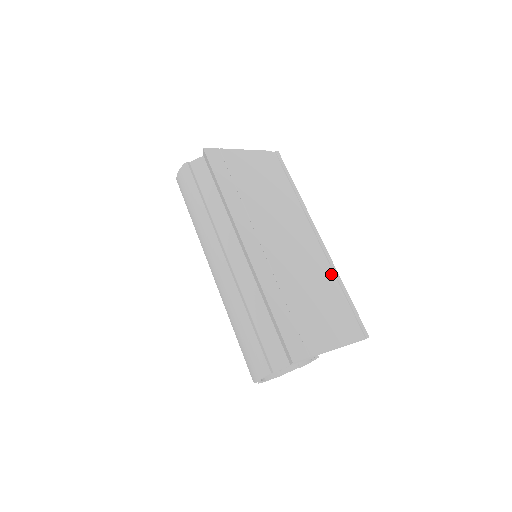
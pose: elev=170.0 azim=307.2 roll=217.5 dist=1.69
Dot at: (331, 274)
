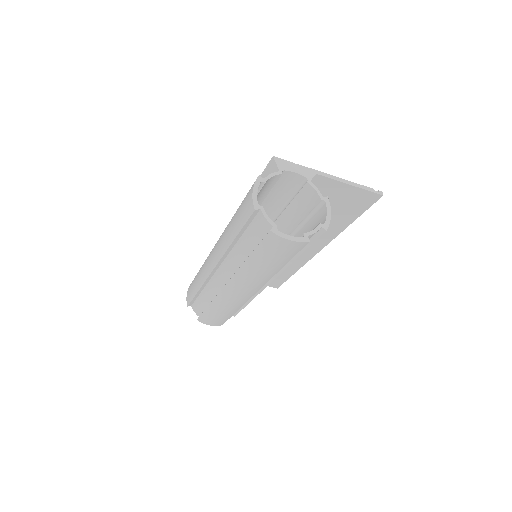
Dot at: occluded
